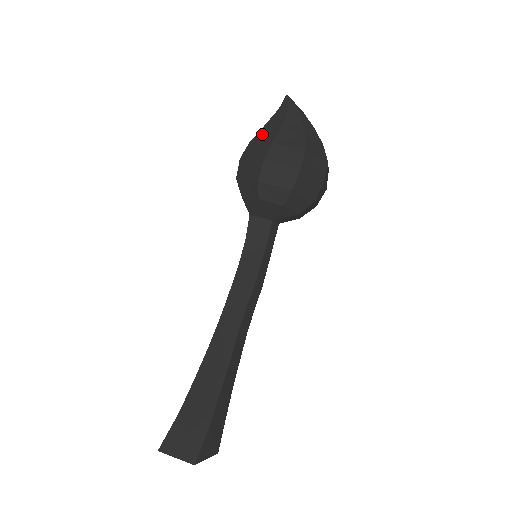
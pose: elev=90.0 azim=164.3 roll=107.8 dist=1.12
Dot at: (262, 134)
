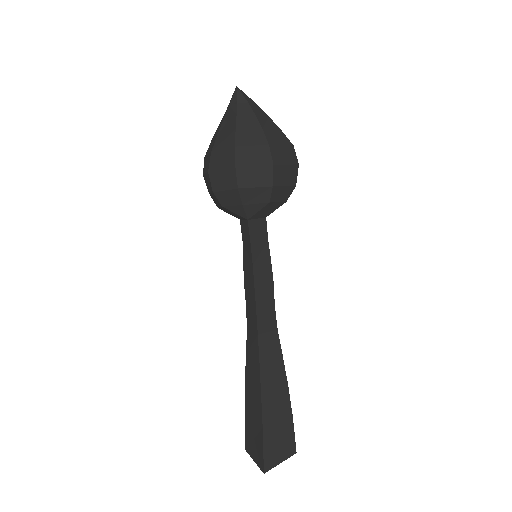
Dot at: (244, 135)
